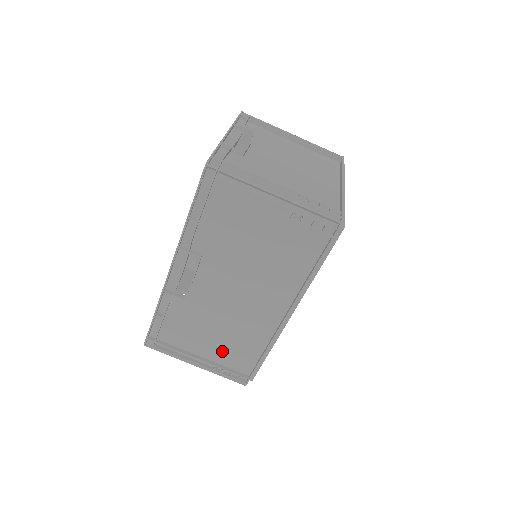
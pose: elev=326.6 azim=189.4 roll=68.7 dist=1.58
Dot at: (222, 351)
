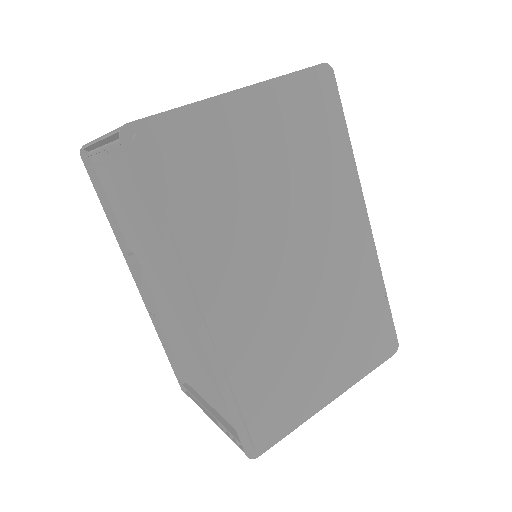
Dot at: (212, 394)
